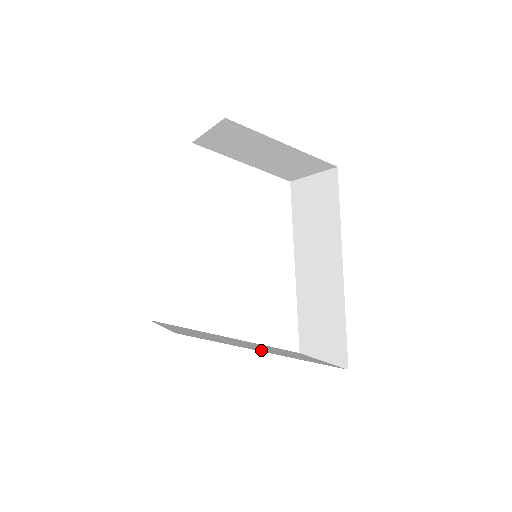
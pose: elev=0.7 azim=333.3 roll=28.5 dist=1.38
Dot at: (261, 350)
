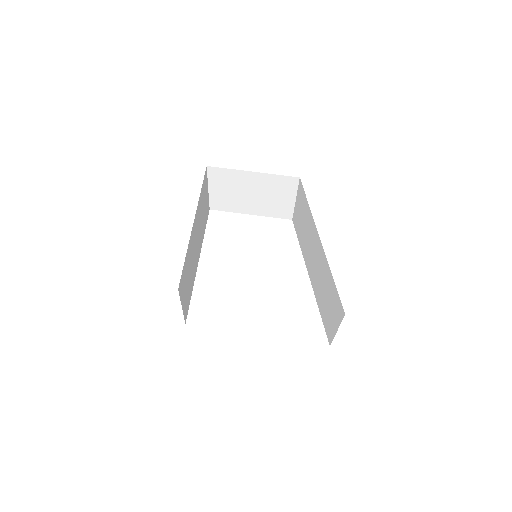
Dot at: occluded
